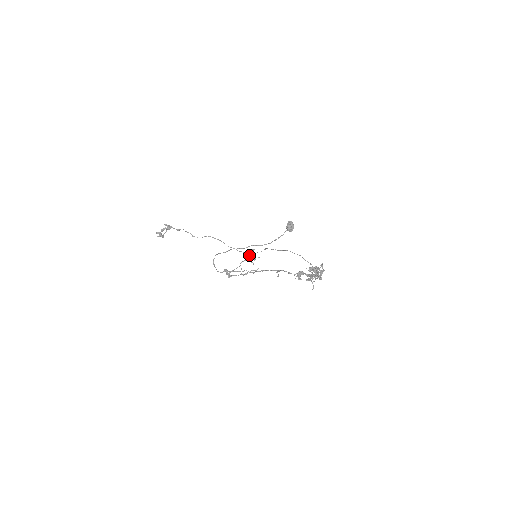
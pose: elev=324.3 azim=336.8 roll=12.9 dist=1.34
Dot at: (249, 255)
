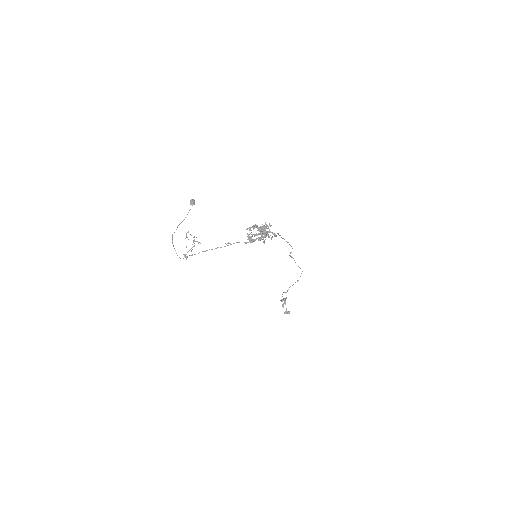
Dot at: (186, 236)
